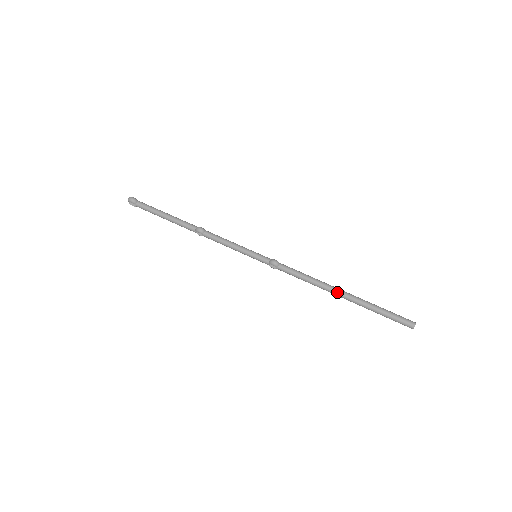
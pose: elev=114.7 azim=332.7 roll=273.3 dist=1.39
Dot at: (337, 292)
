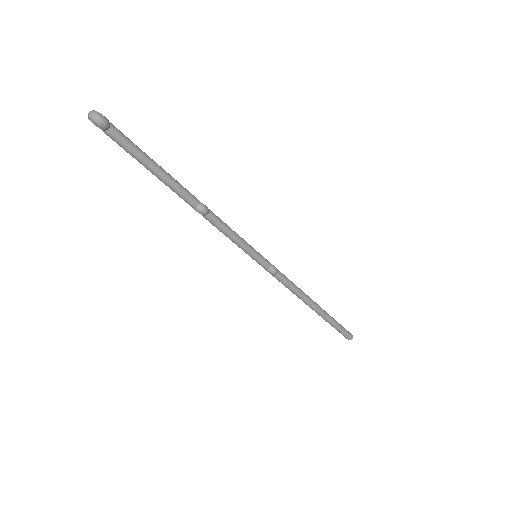
Dot at: (314, 308)
